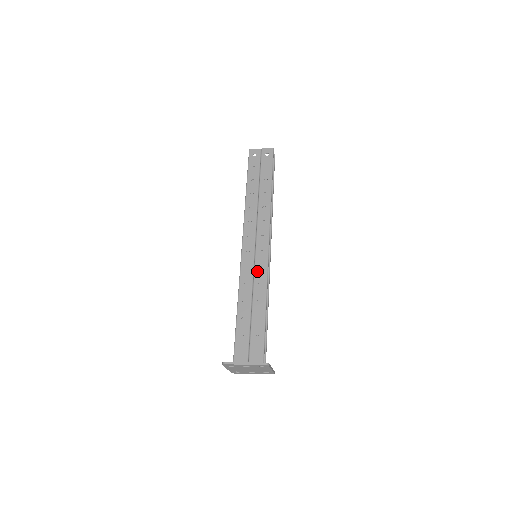
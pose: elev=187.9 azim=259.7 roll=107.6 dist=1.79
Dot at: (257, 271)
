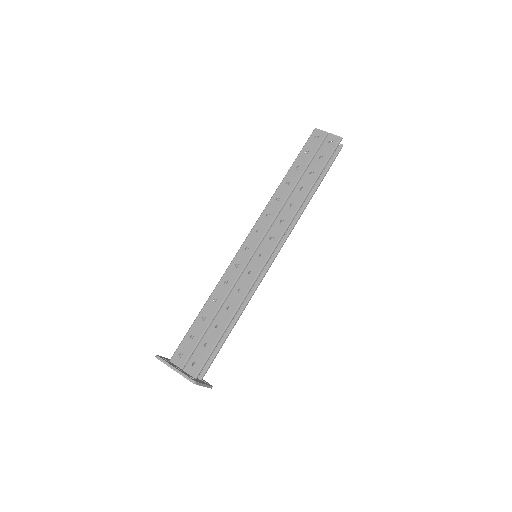
Dot at: (245, 274)
